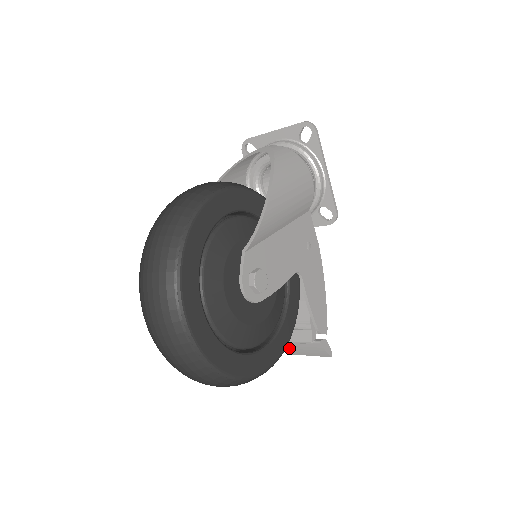
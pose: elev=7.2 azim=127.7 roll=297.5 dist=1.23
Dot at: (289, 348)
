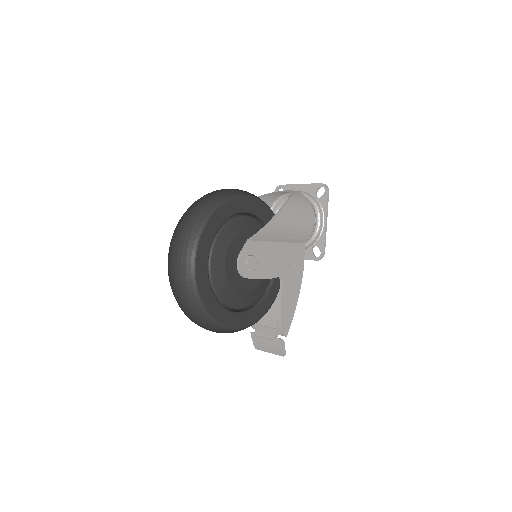
Dot at: (255, 341)
